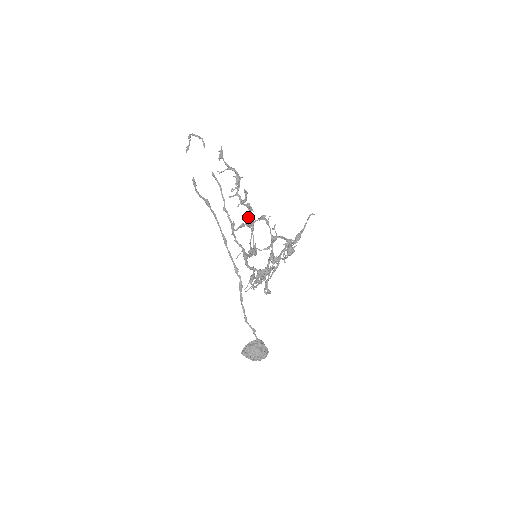
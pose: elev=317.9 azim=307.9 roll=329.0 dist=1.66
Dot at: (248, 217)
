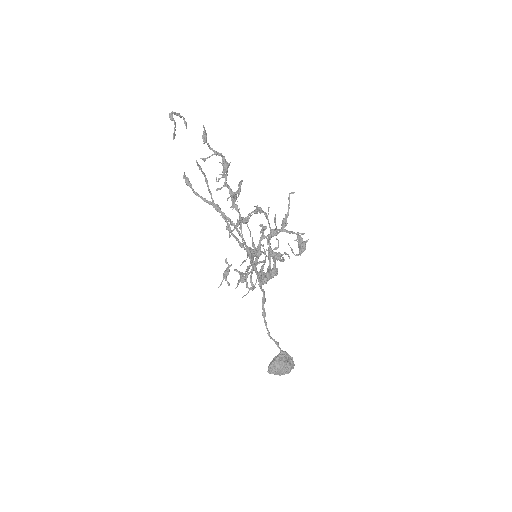
Dot at: occluded
